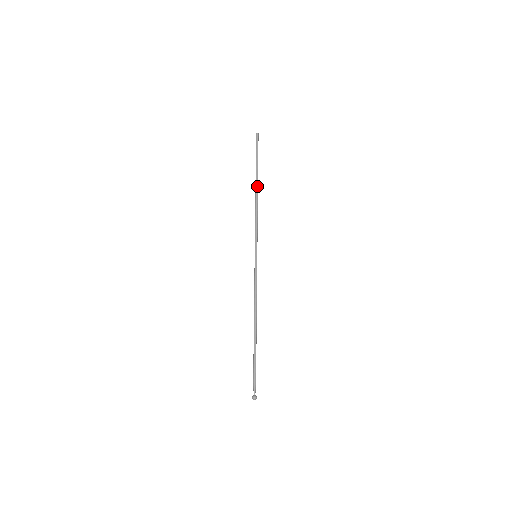
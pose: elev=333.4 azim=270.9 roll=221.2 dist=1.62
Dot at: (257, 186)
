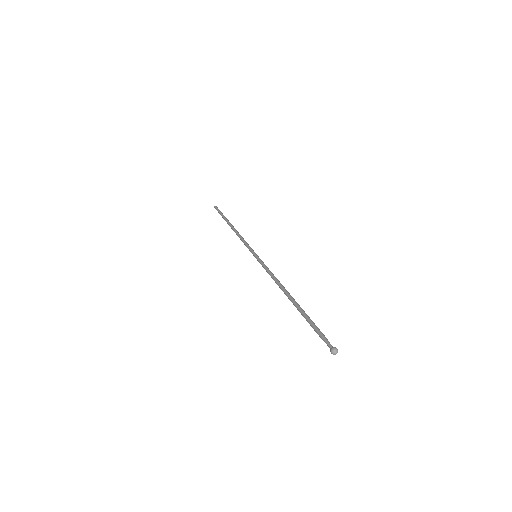
Dot at: (231, 225)
